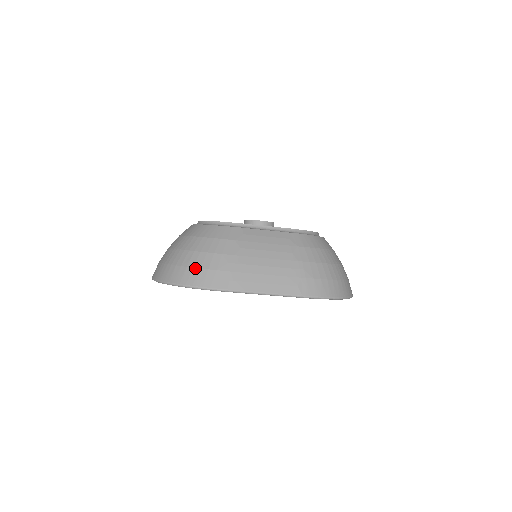
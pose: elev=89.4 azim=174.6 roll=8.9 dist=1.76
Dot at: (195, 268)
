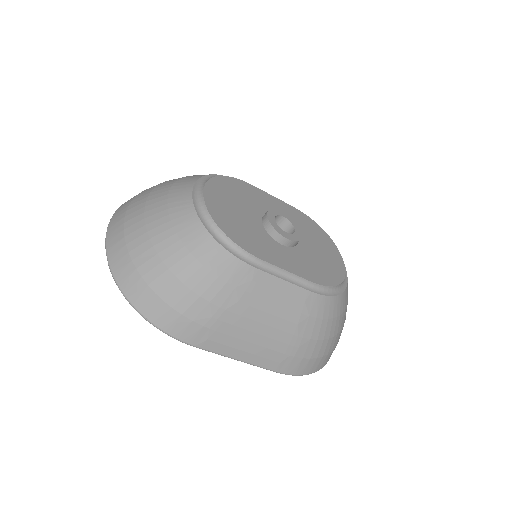
Dot at: (165, 303)
